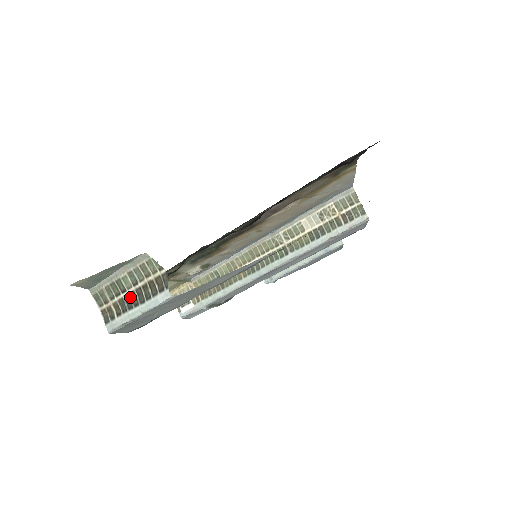
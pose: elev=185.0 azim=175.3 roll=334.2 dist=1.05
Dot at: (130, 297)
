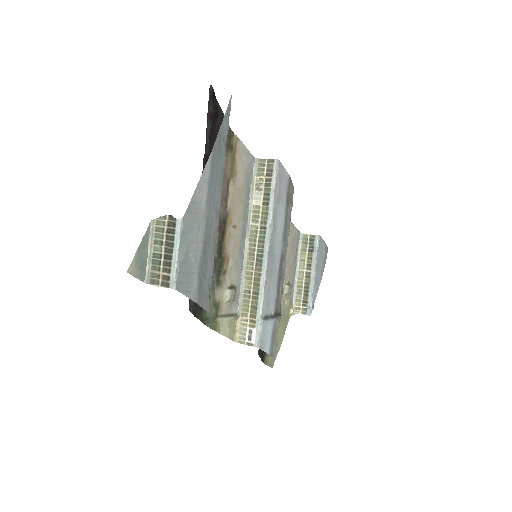
Dot at: (166, 254)
